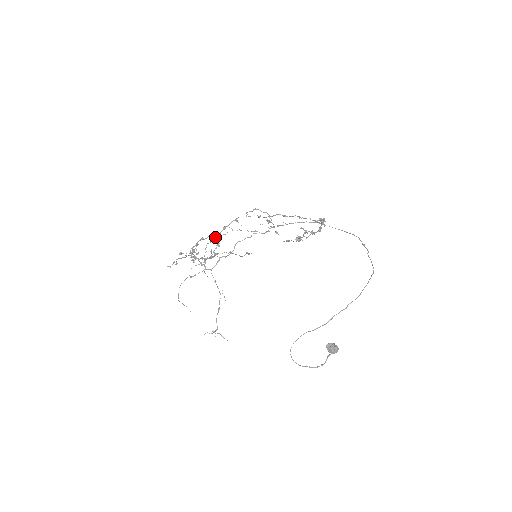
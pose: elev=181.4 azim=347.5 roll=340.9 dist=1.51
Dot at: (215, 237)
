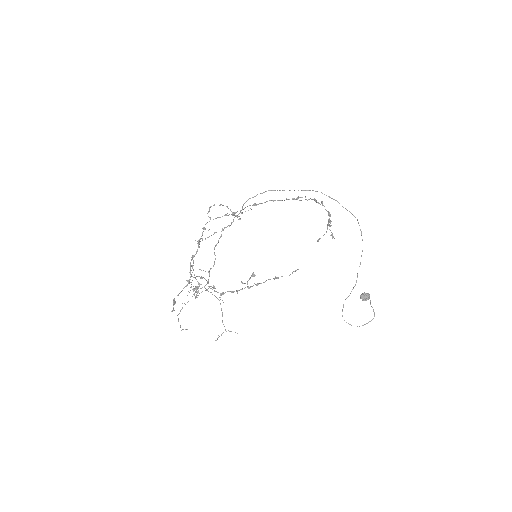
Dot at: occluded
